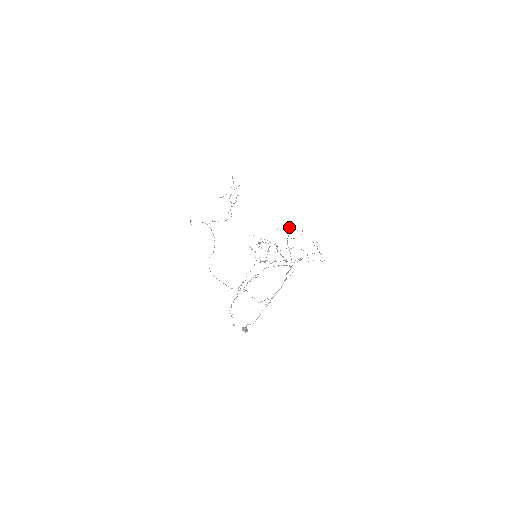
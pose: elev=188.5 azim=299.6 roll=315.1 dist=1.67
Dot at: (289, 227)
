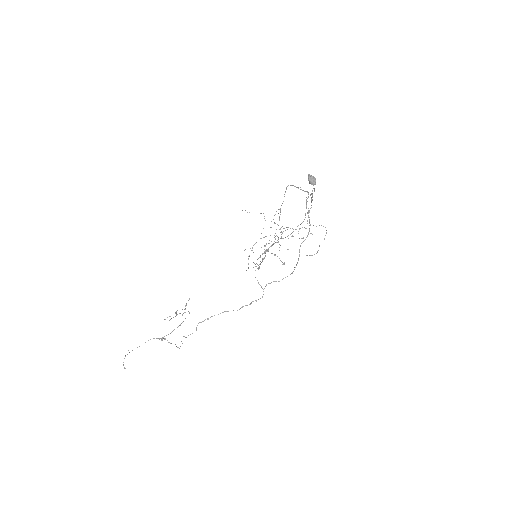
Dot at: occluded
